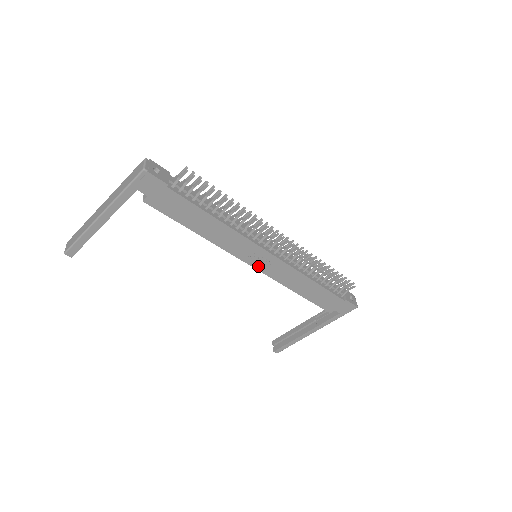
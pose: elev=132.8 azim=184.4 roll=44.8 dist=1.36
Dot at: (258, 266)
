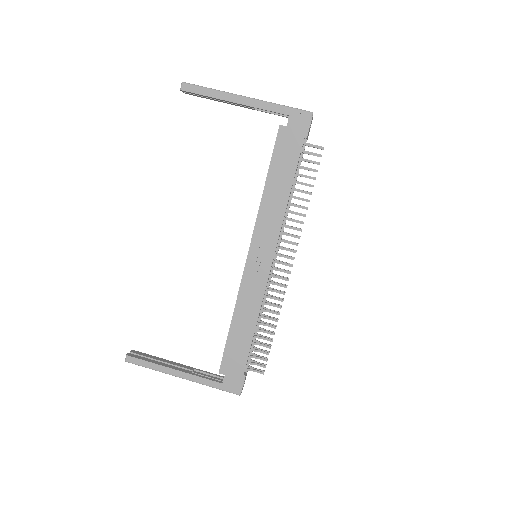
Dot at: (250, 261)
